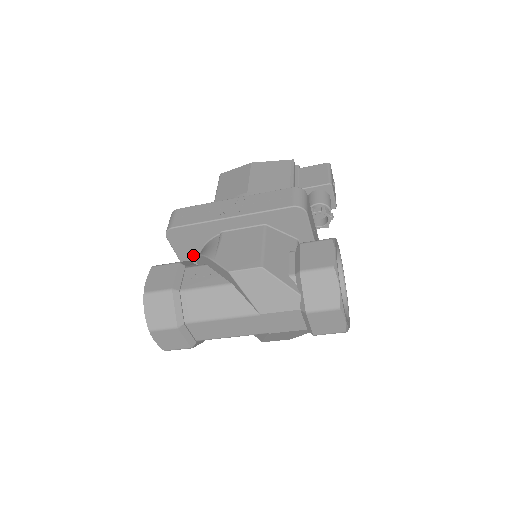
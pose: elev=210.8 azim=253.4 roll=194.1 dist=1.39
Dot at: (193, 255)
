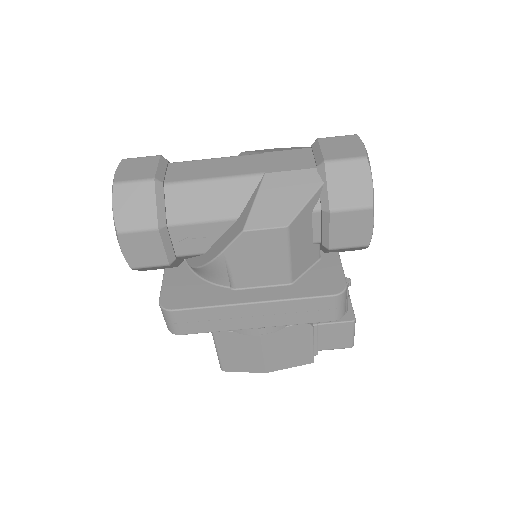
Dot at: occluded
